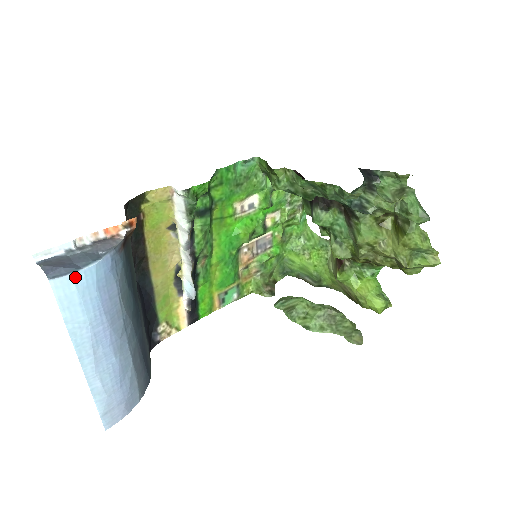
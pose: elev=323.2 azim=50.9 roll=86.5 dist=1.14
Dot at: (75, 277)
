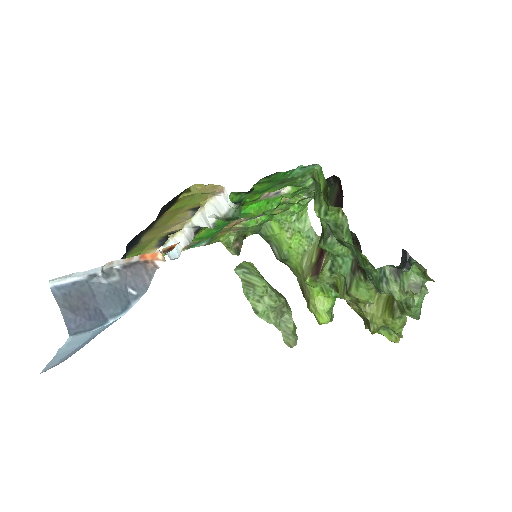
Dot at: (97, 329)
